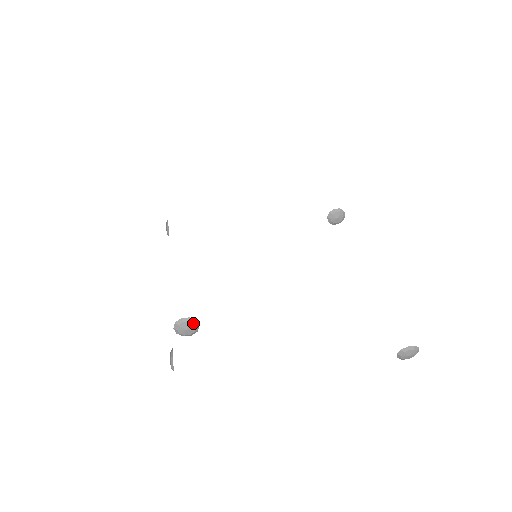
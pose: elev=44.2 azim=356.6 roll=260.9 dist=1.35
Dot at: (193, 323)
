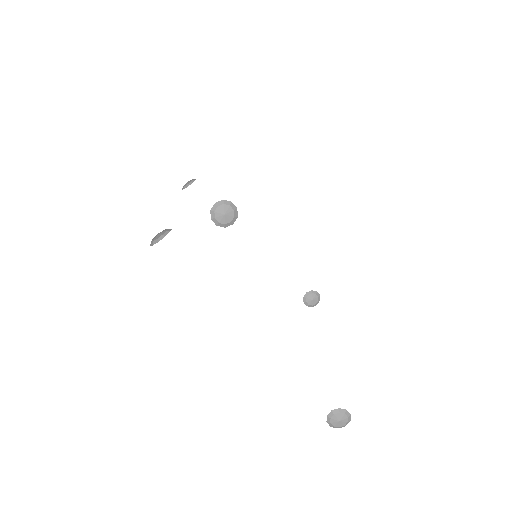
Dot at: (234, 215)
